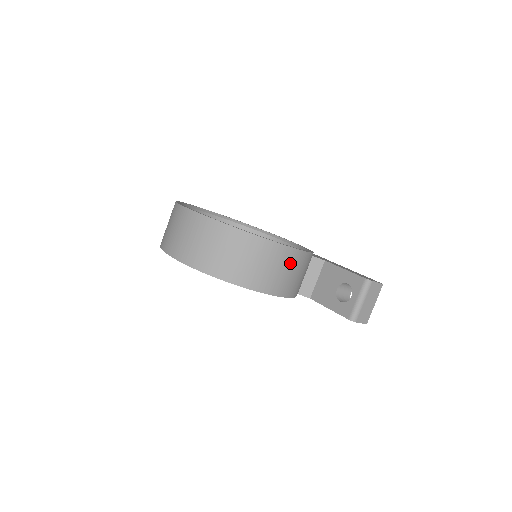
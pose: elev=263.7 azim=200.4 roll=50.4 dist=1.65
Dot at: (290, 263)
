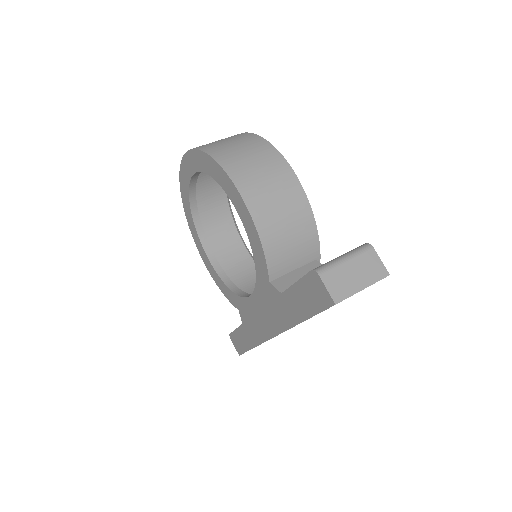
Dot at: (283, 186)
